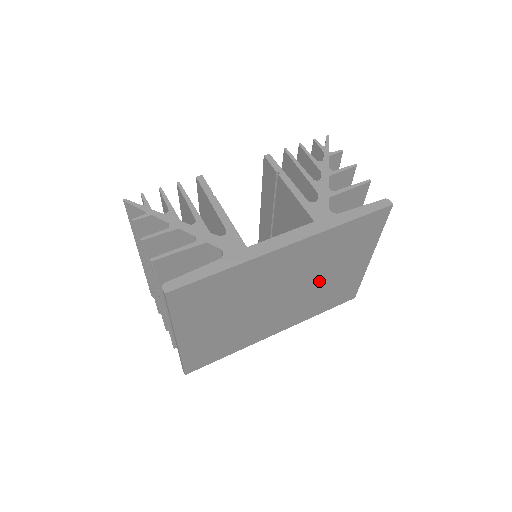
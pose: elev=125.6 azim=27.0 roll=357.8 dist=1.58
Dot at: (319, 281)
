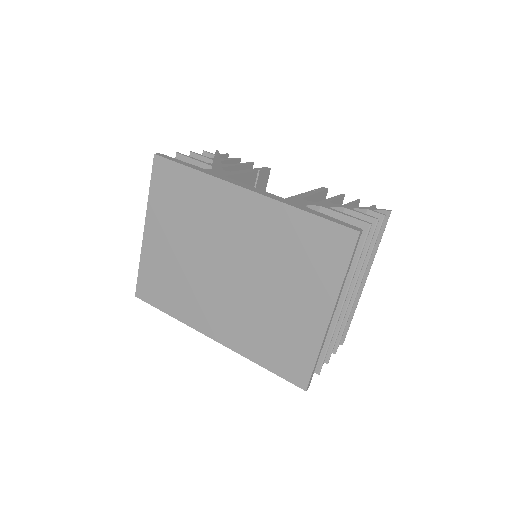
Dot at: (267, 291)
